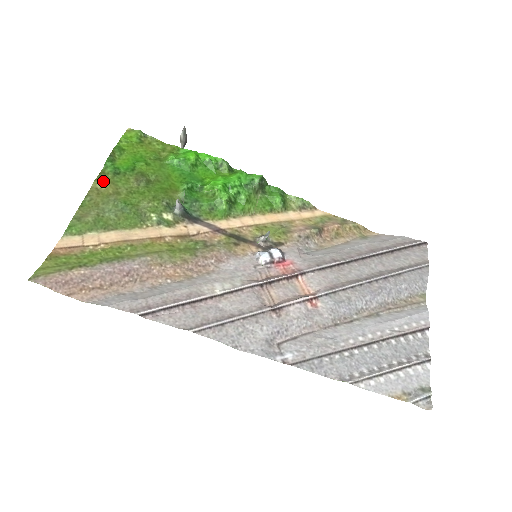
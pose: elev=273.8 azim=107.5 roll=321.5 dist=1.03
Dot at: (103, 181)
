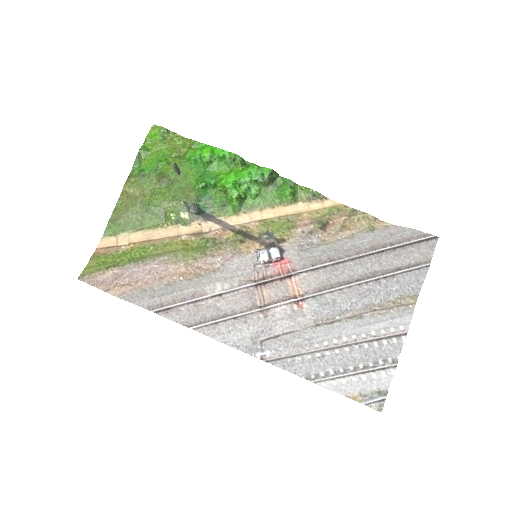
Dot at: (131, 184)
